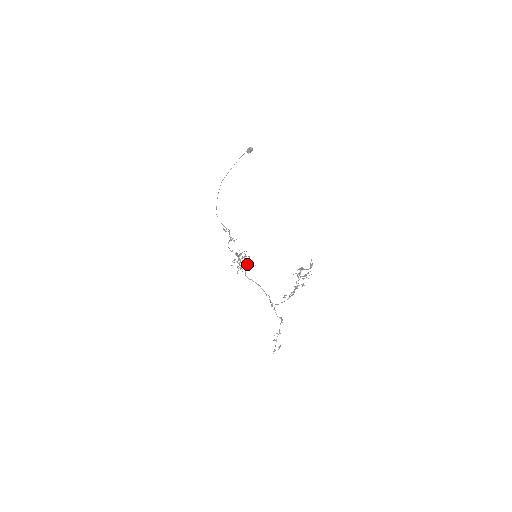
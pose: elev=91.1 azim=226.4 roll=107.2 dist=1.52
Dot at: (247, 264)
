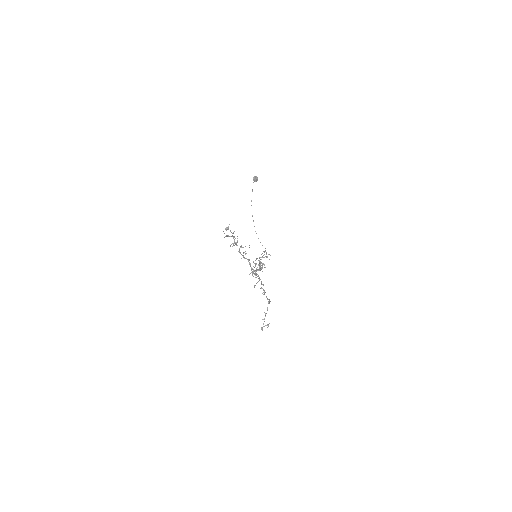
Dot at: (261, 268)
